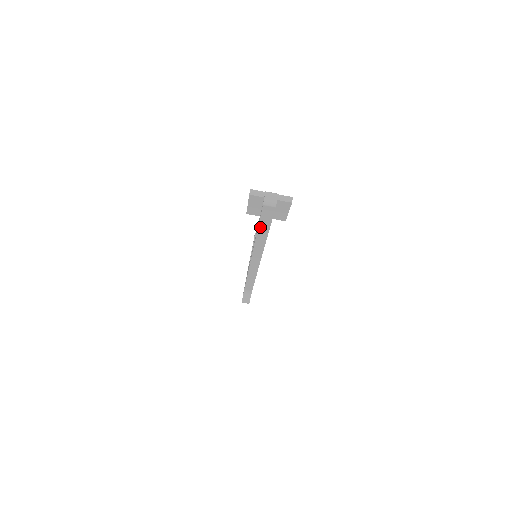
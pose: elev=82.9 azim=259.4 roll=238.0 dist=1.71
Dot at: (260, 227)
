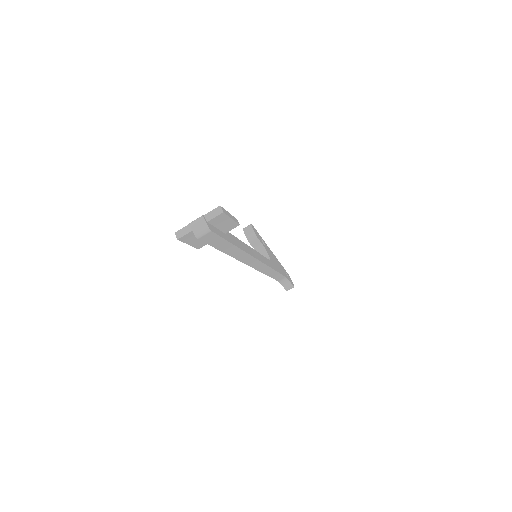
Dot at: (222, 249)
